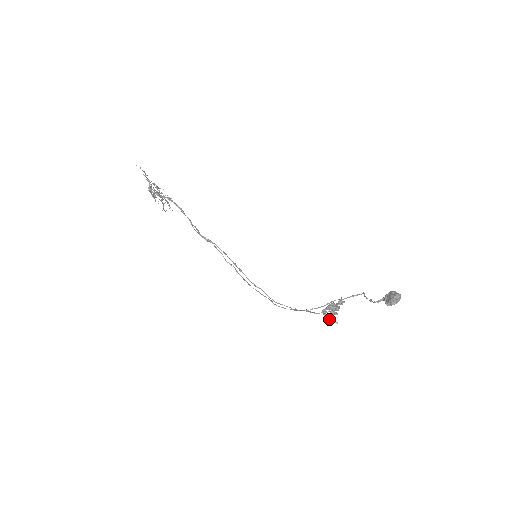
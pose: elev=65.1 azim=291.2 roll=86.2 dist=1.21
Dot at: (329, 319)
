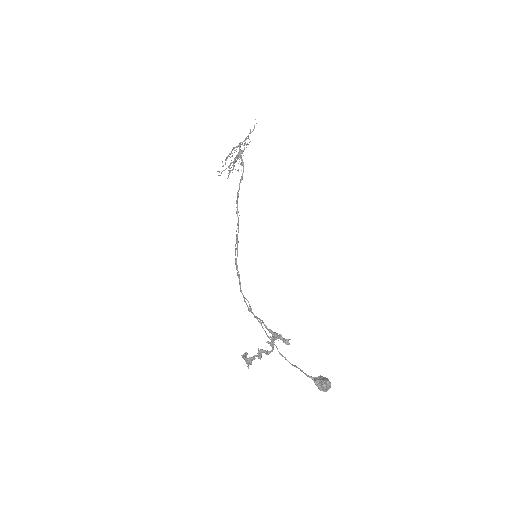
Dot at: occluded
